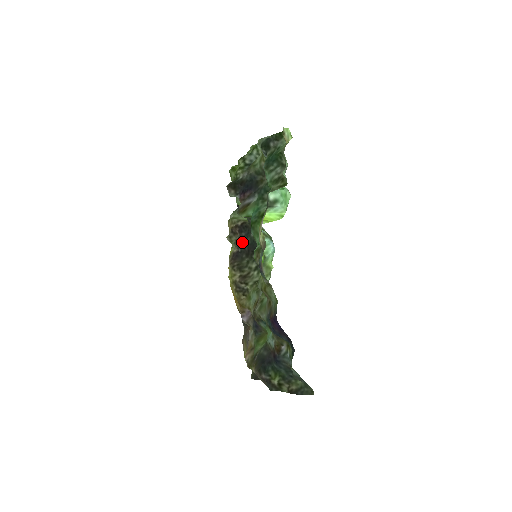
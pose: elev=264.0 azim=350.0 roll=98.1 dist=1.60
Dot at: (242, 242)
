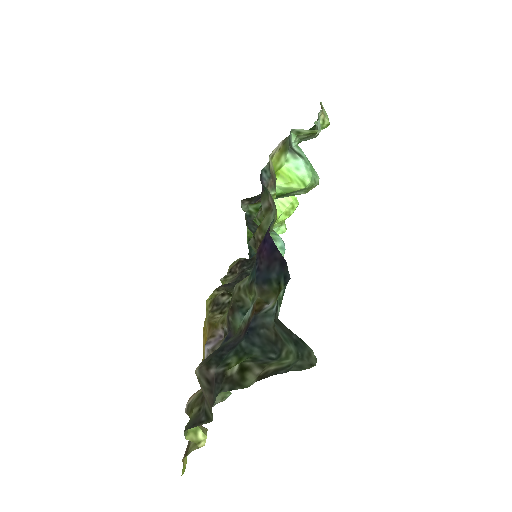
Dot at: (240, 273)
